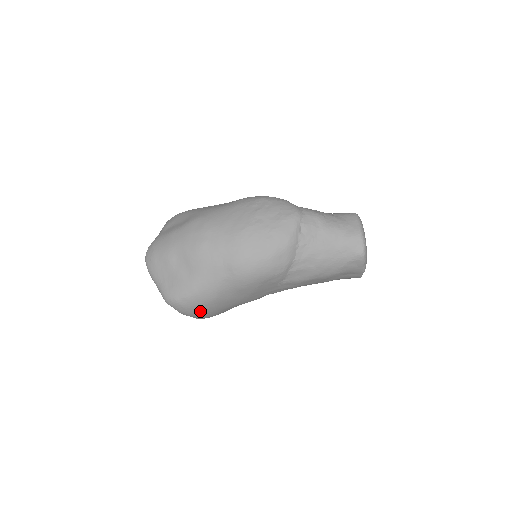
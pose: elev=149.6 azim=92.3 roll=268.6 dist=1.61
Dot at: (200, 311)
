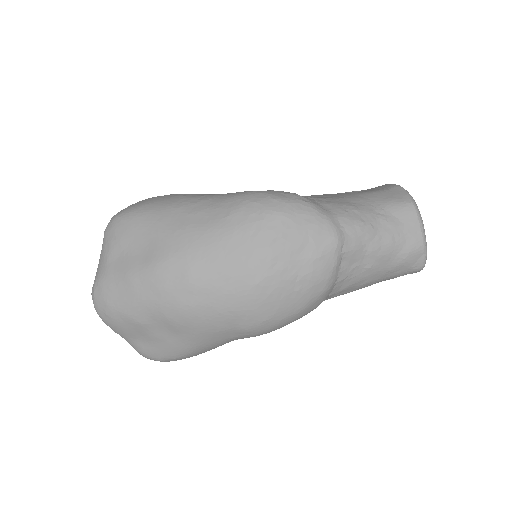
Dot at: occluded
